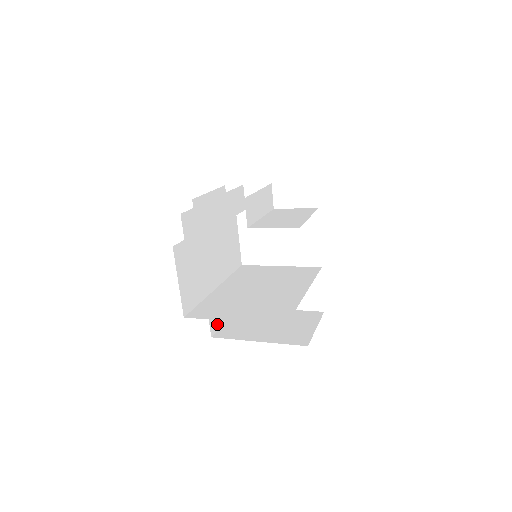
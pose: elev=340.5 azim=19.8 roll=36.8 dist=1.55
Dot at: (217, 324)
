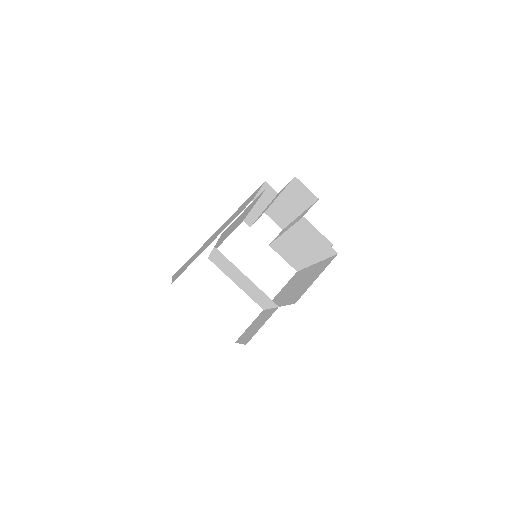
Dot at: occluded
